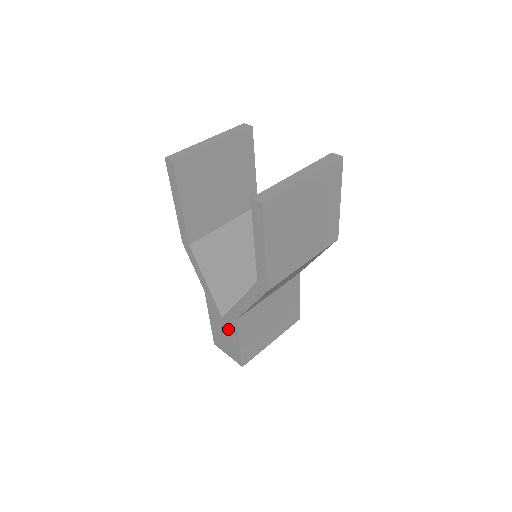
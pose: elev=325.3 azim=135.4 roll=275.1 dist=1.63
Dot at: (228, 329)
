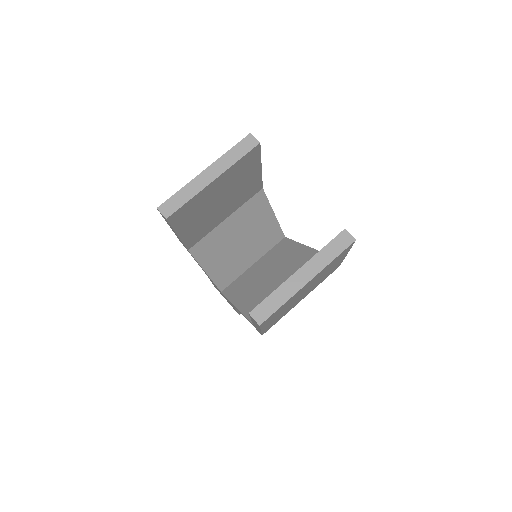
Dot at: occluded
